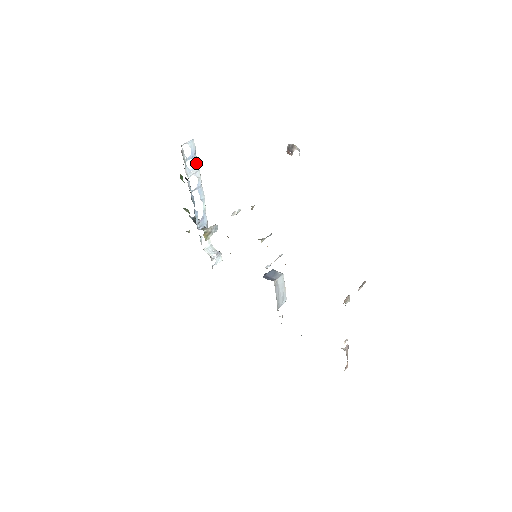
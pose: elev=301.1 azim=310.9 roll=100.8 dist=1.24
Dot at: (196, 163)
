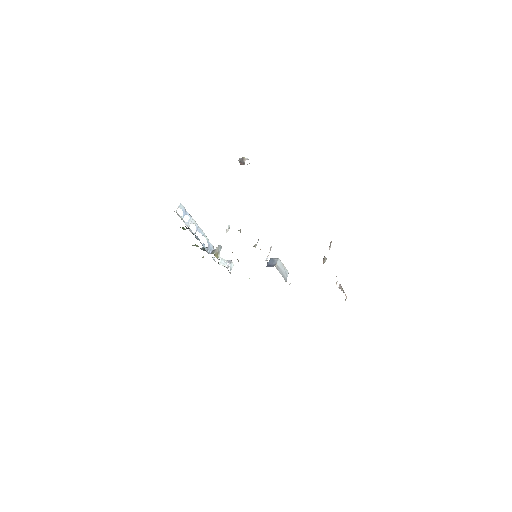
Dot at: (189, 216)
